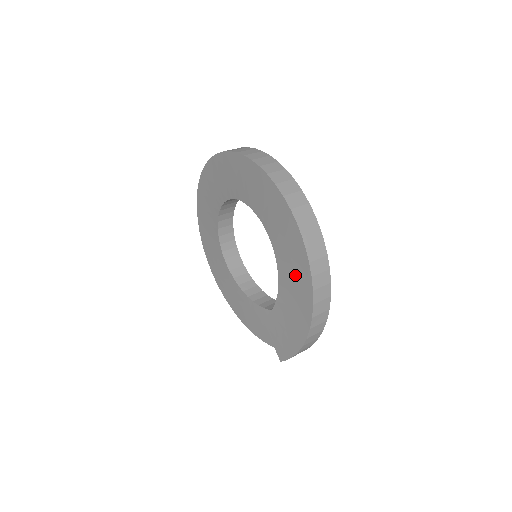
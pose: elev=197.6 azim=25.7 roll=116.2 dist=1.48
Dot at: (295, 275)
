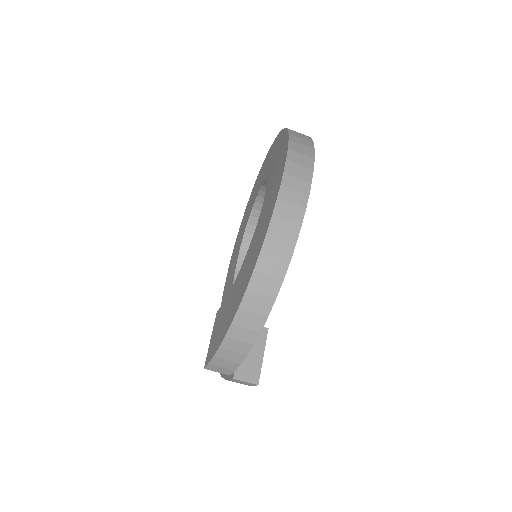
Dot at: (258, 239)
